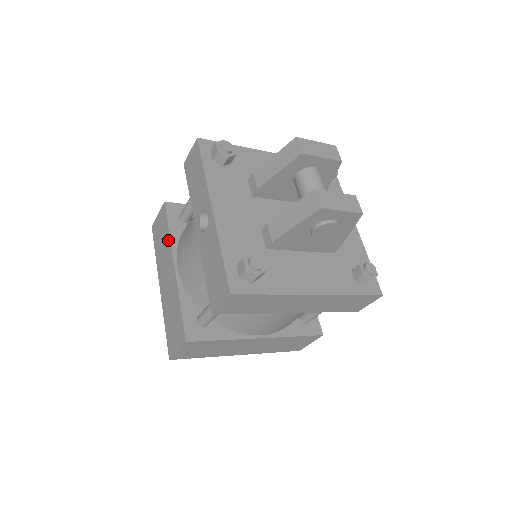
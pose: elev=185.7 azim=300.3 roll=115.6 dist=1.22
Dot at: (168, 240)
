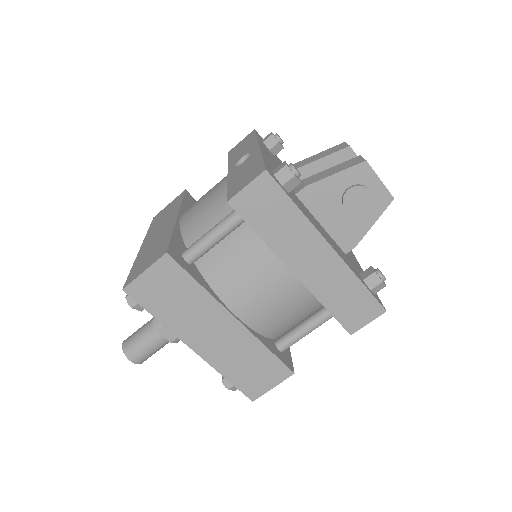
Dot at: (177, 206)
